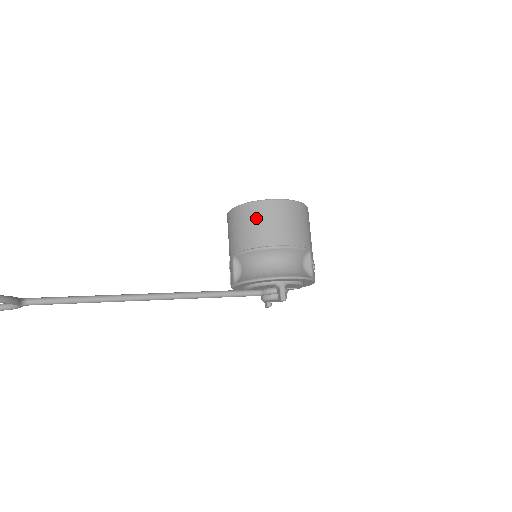
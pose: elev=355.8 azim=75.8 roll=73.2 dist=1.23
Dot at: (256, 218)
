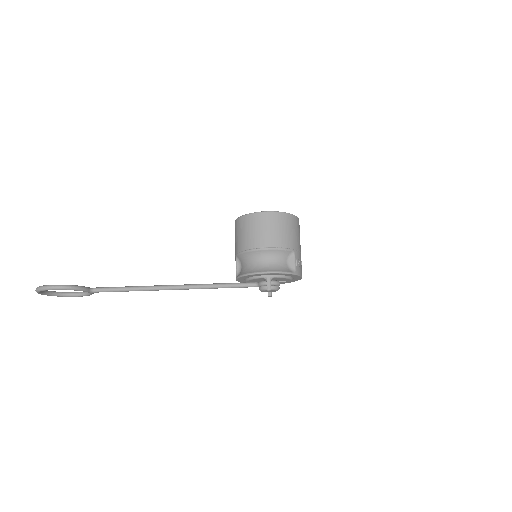
Dot at: (249, 227)
